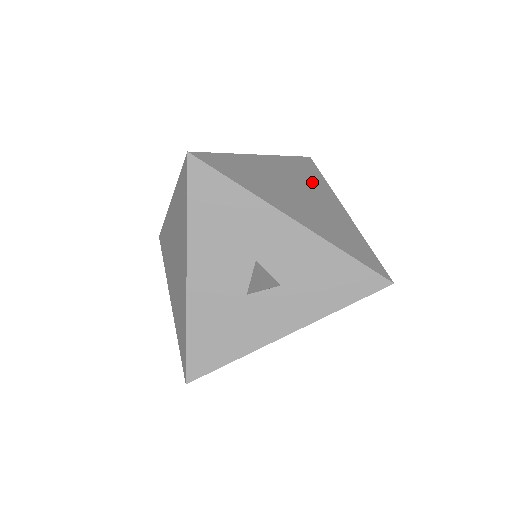
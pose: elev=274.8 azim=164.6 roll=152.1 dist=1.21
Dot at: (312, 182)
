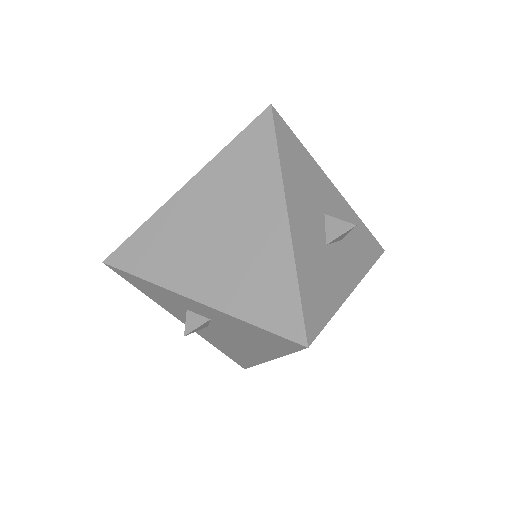
Dot at: occluded
